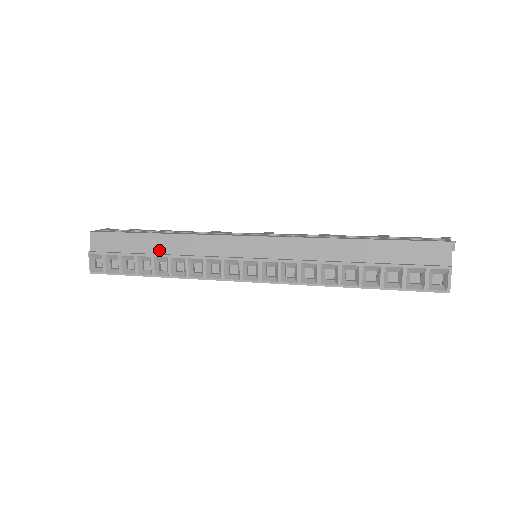
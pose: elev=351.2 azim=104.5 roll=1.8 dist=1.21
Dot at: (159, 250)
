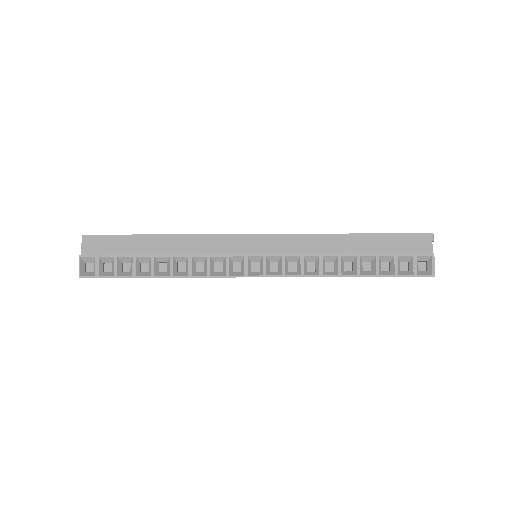
Dot at: (160, 250)
